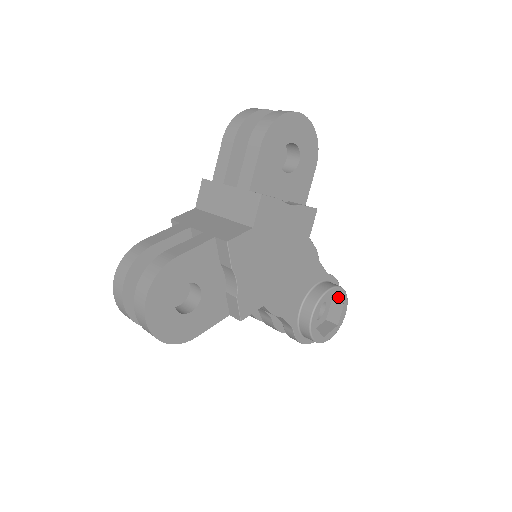
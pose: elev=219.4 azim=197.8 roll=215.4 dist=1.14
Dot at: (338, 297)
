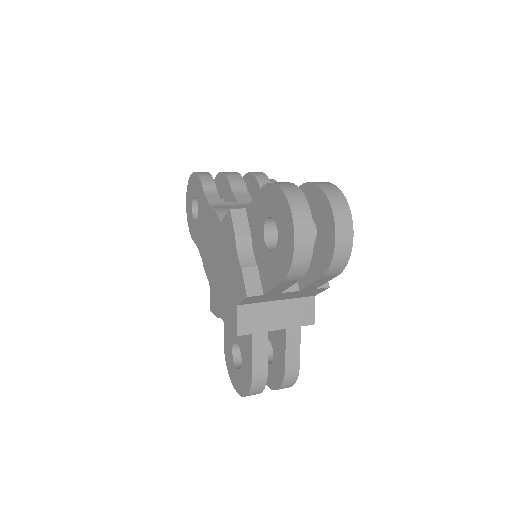
Dot at: occluded
